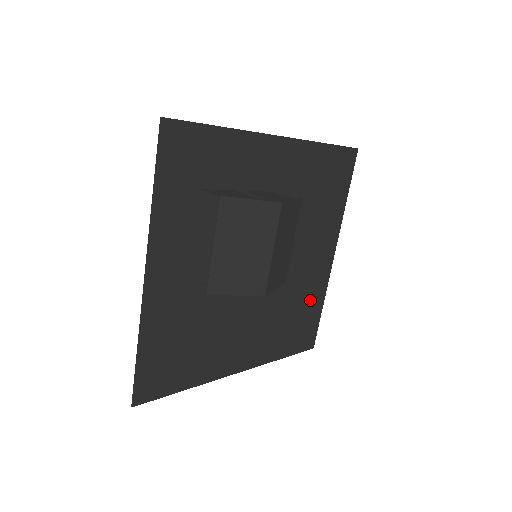
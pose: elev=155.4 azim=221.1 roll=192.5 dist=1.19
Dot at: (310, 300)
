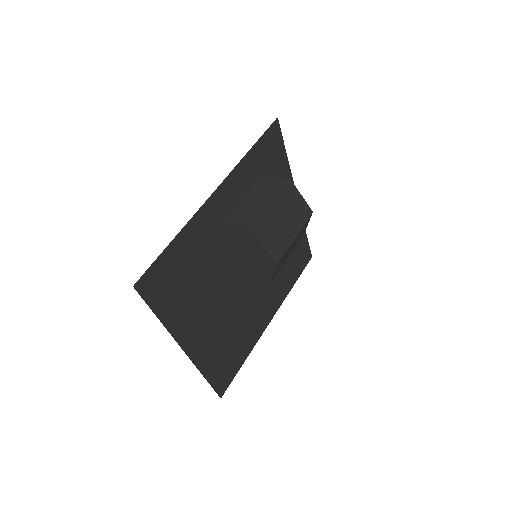
Dot at: (244, 343)
